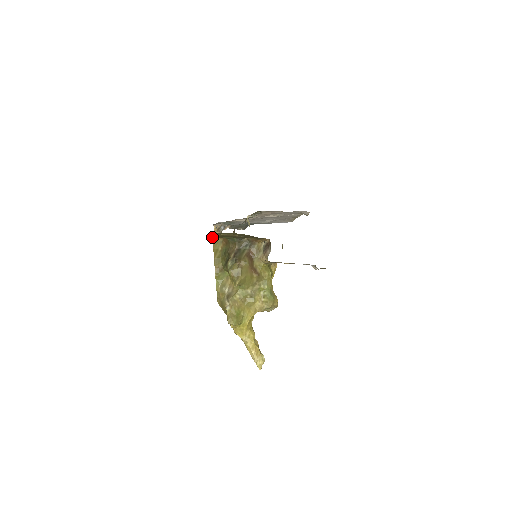
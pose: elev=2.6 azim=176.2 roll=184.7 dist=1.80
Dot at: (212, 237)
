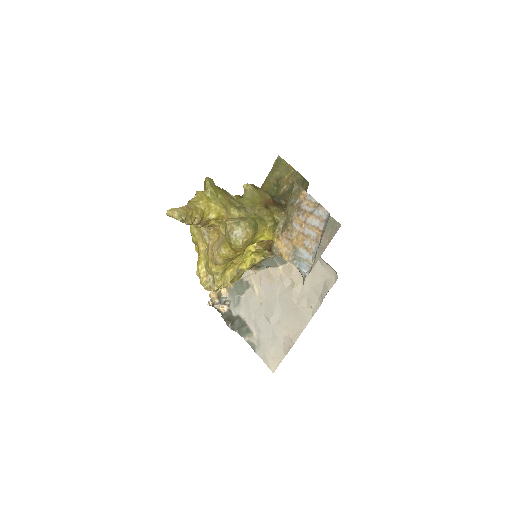
Dot at: occluded
